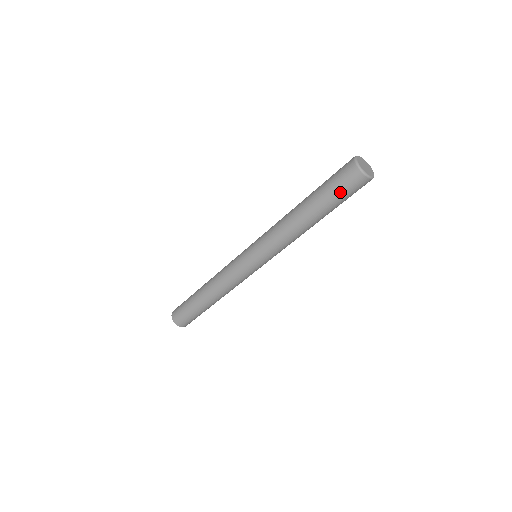
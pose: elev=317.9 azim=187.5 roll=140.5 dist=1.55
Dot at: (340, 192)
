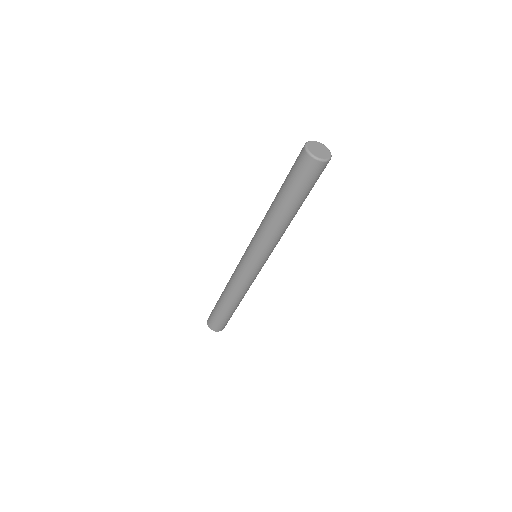
Dot at: (292, 171)
